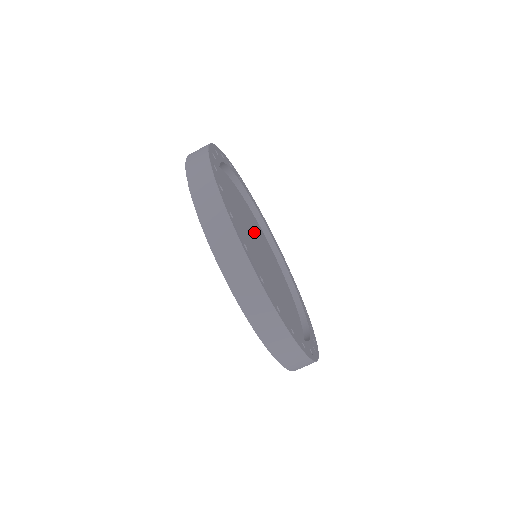
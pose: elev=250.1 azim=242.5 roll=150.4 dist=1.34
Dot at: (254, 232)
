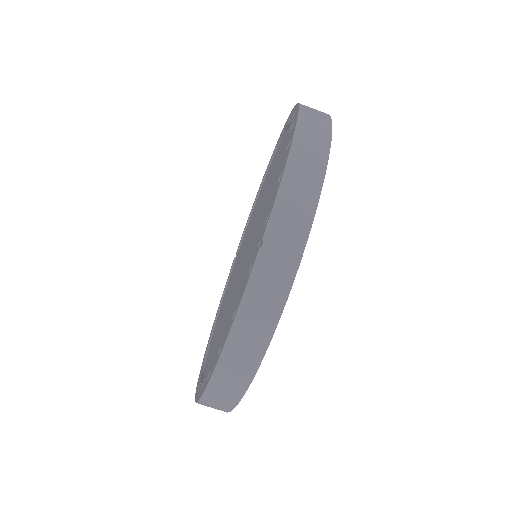
Dot at: occluded
